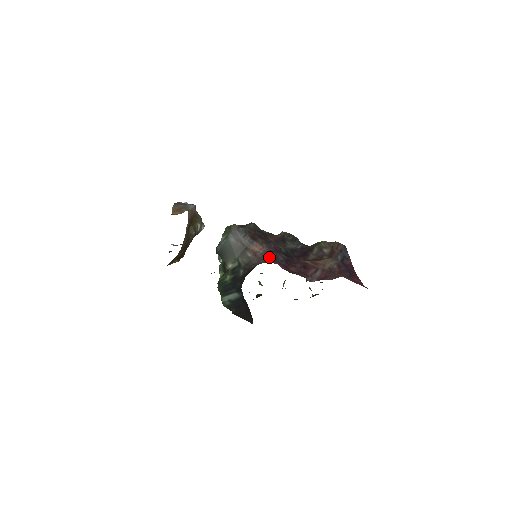
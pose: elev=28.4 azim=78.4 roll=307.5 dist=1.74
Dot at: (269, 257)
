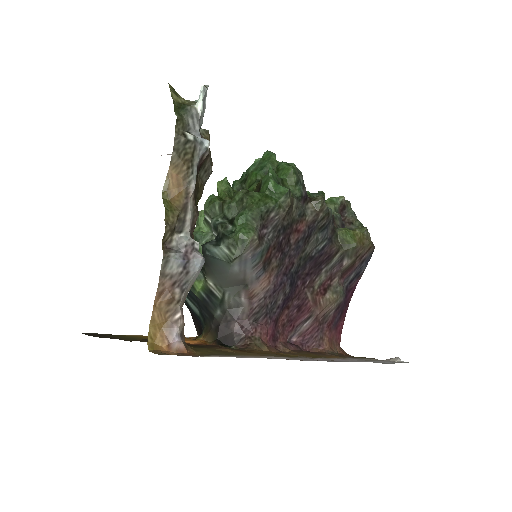
Dot at: (266, 308)
